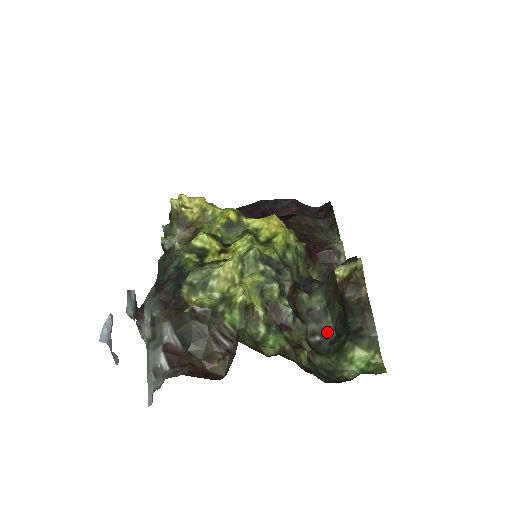
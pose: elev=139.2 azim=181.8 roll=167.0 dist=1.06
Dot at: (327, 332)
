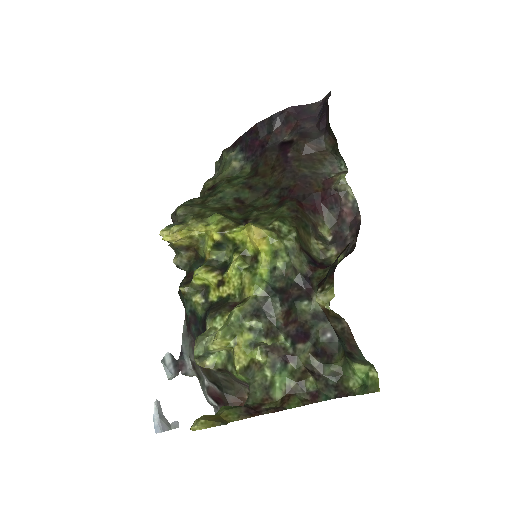
Dot at: occluded
